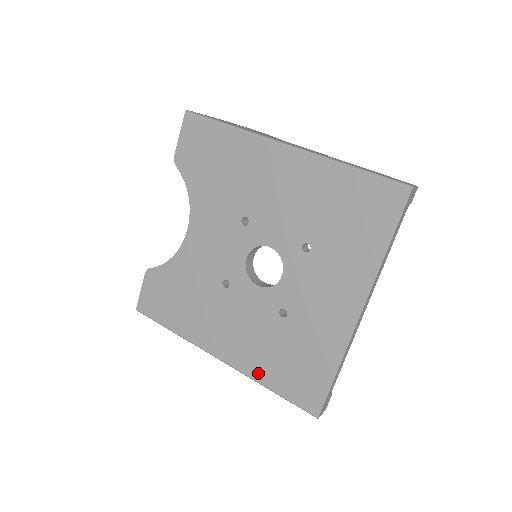
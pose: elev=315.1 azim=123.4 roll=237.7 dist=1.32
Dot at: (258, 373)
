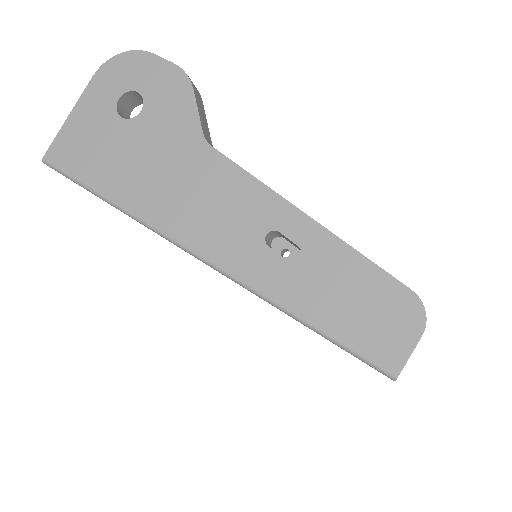
Dot at: occluded
